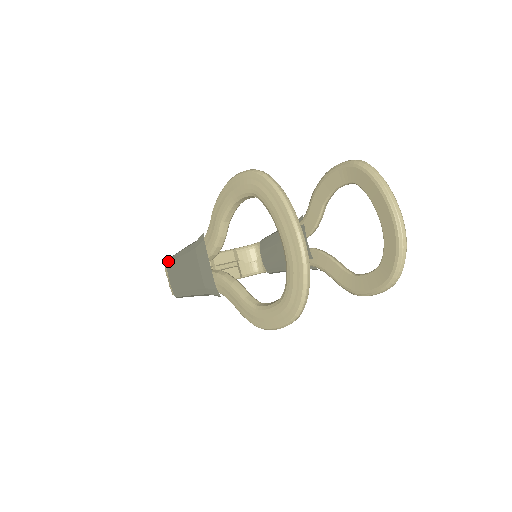
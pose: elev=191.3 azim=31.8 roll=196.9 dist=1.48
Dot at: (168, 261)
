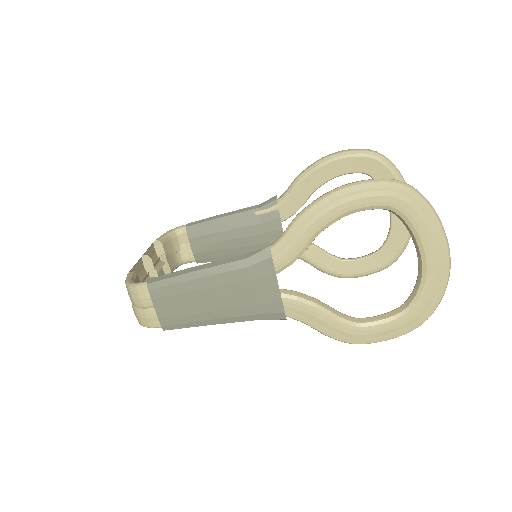
Dot at: (156, 285)
